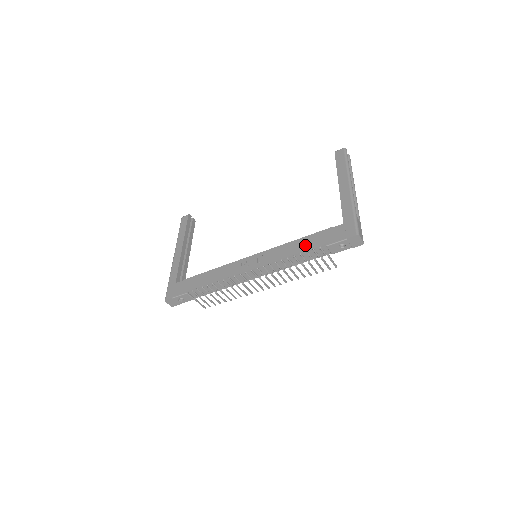
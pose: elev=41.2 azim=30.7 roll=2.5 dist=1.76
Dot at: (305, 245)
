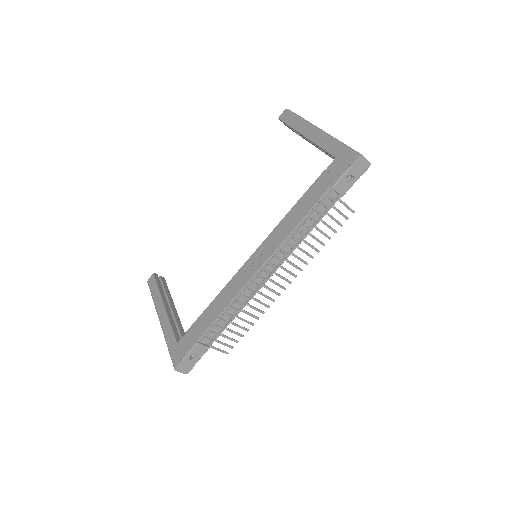
Dot at: (307, 203)
